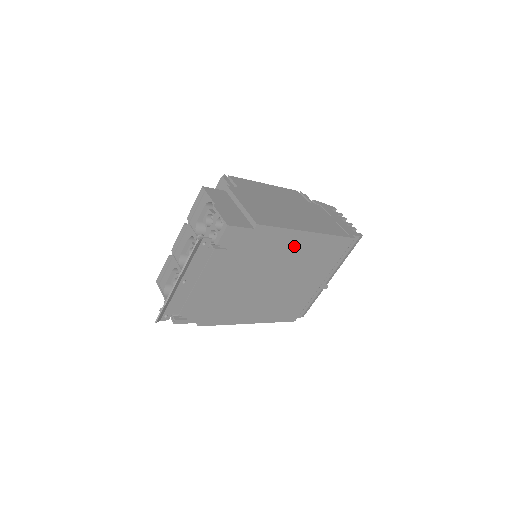
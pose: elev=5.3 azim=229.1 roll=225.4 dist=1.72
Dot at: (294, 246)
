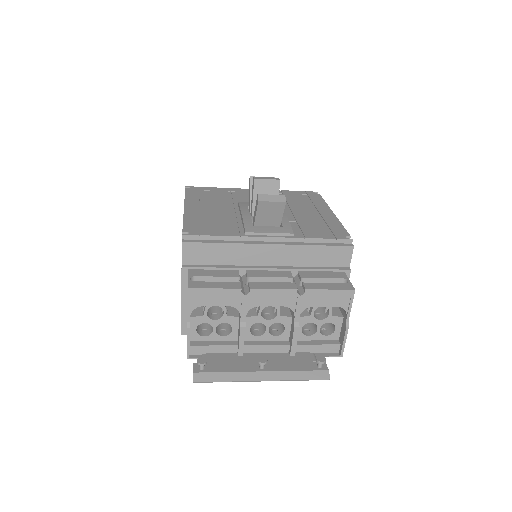
Dot at: occluded
